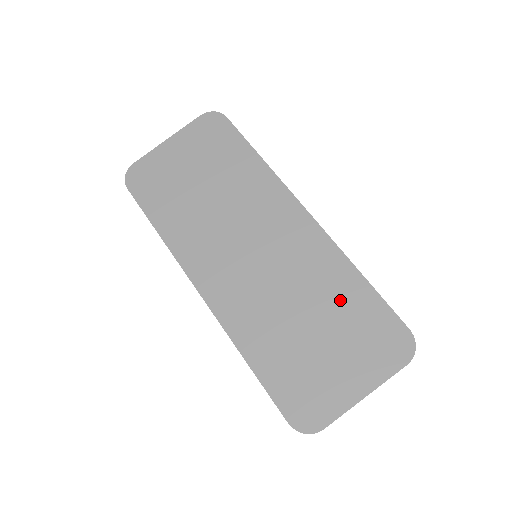
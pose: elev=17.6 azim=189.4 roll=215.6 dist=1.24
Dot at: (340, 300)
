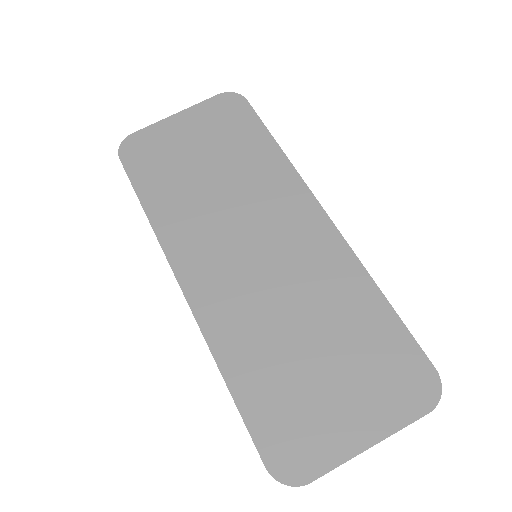
Dot at: (352, 320)
